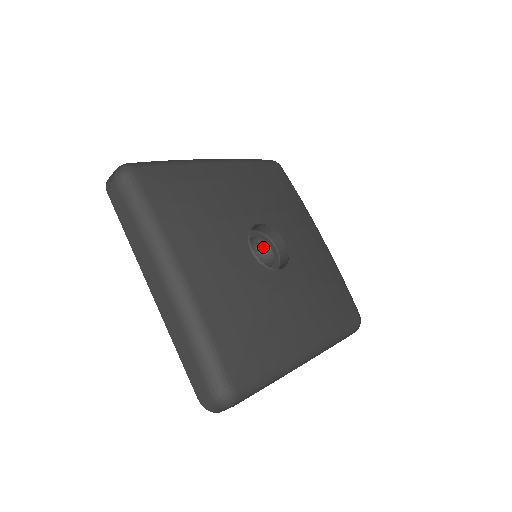
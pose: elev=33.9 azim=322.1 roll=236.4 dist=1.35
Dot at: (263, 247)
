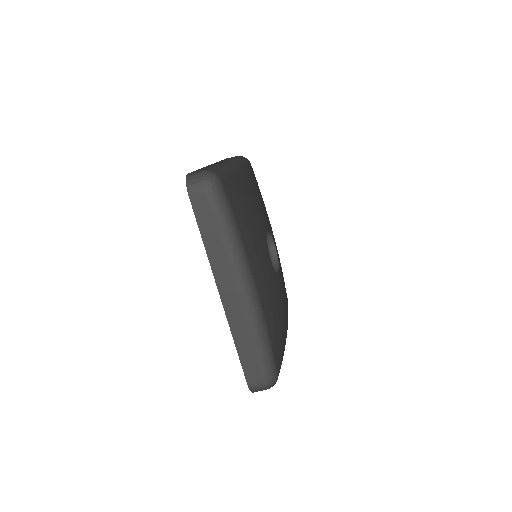
Dot at: occluded
